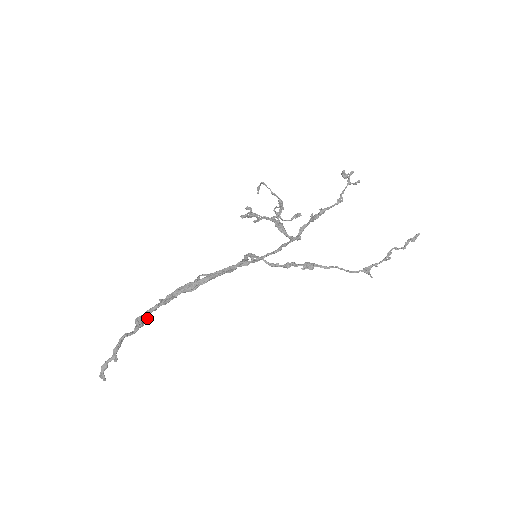
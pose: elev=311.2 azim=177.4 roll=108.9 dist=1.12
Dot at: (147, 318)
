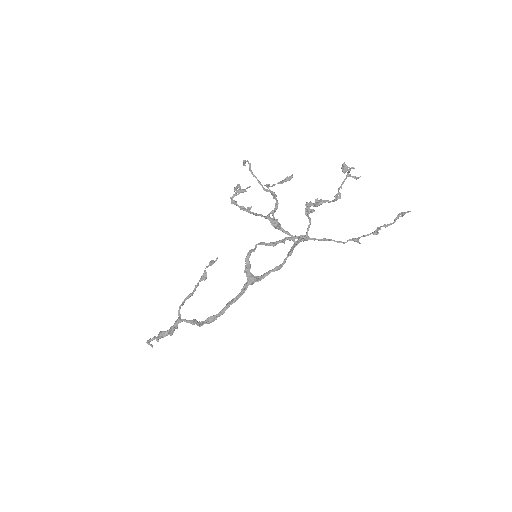
Dot at: (177, 328)
